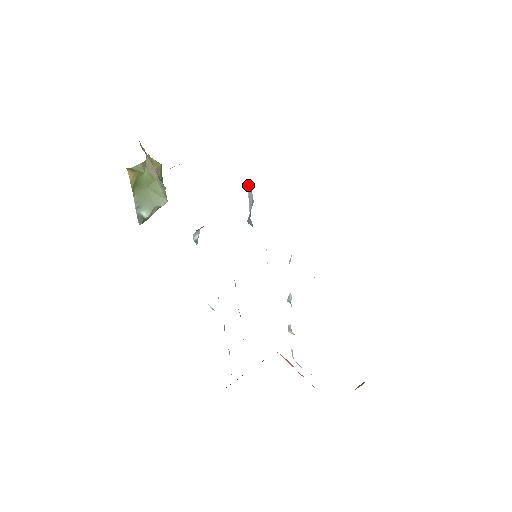
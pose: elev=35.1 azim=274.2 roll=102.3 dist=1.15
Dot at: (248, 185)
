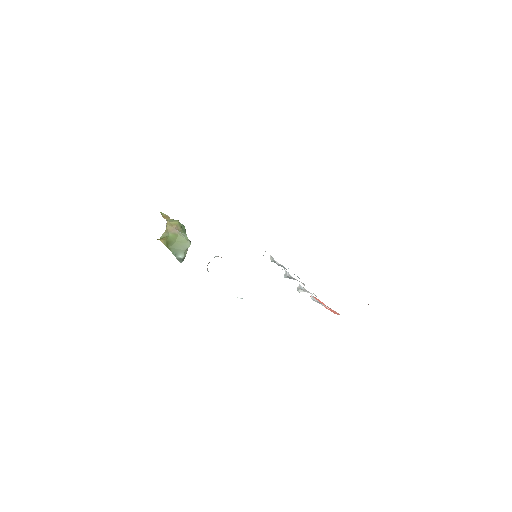
Dot at: occluded
